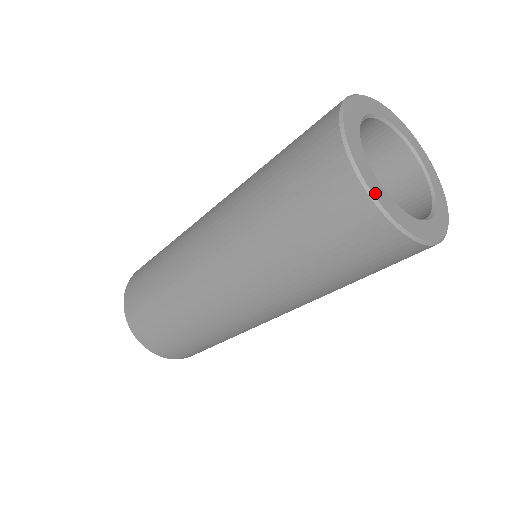
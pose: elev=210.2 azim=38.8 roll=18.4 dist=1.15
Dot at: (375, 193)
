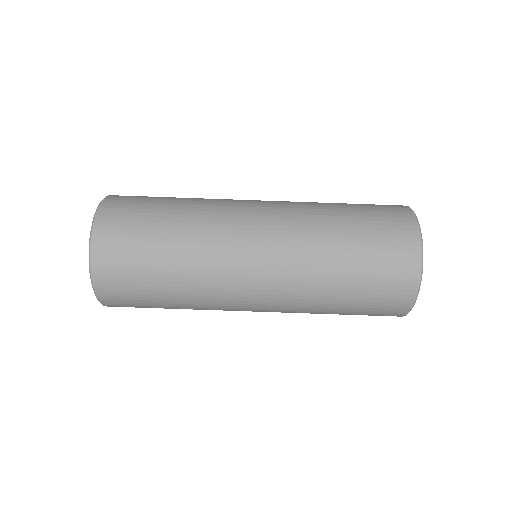
Dot at: occluded
